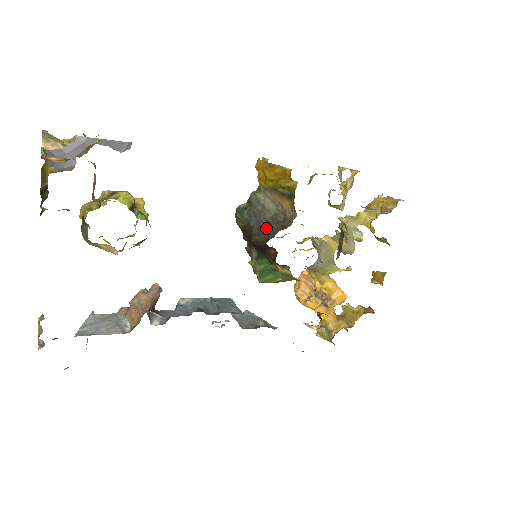
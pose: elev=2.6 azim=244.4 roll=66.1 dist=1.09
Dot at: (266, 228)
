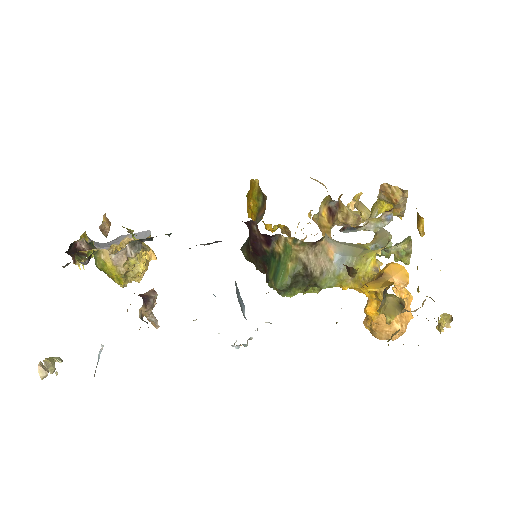
Dot at: occluded
